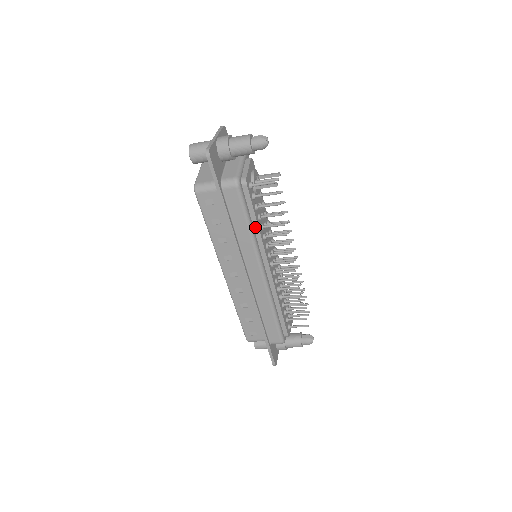
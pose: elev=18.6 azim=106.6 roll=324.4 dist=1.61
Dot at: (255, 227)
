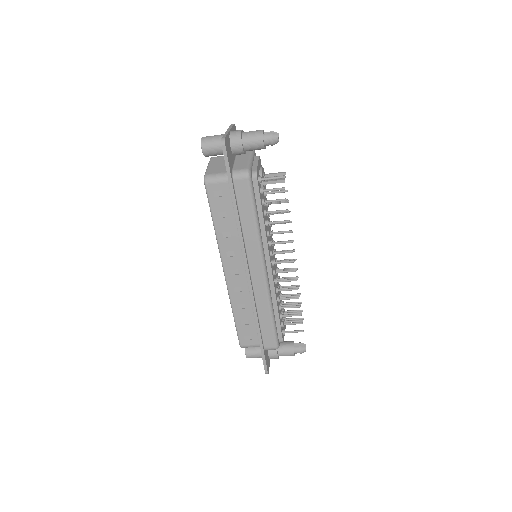
Dot at: (261, 222)
